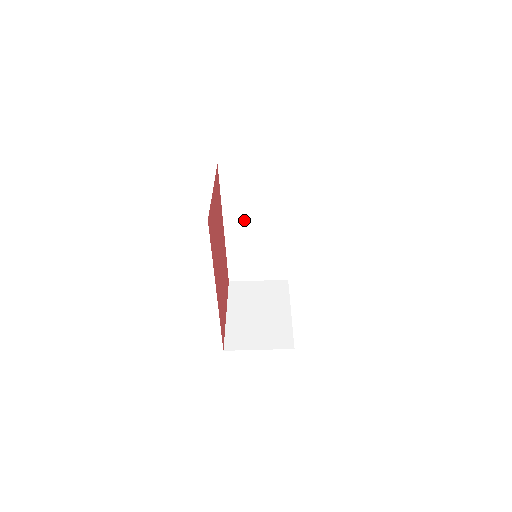
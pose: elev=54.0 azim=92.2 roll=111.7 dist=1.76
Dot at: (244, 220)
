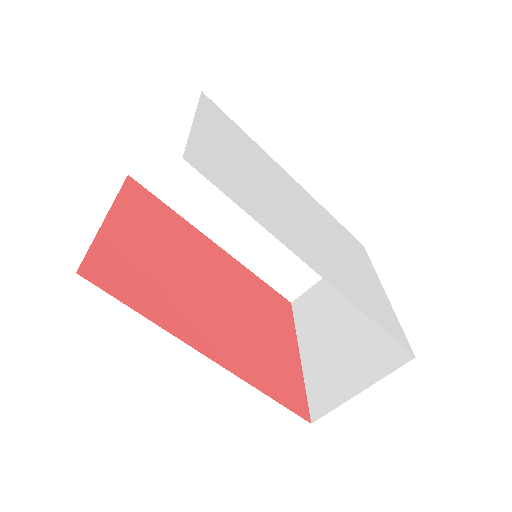
Dot at: (230, 216)
